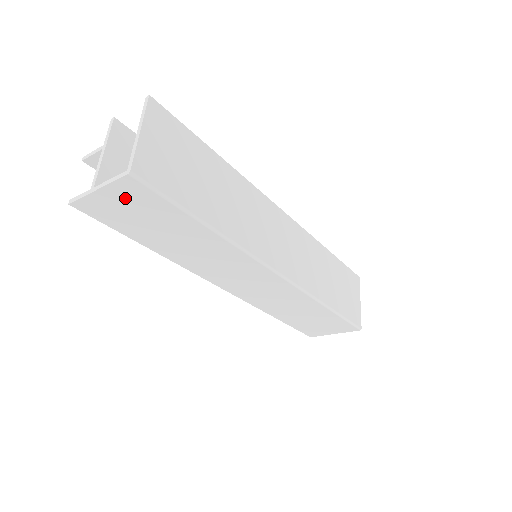
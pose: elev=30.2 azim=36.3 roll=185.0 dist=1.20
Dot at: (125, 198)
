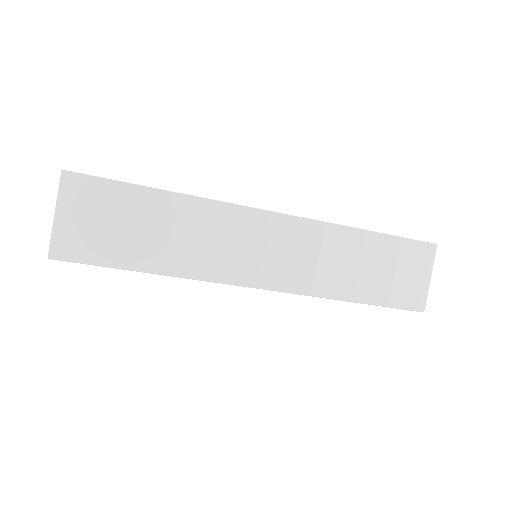
Dot at: occluded
